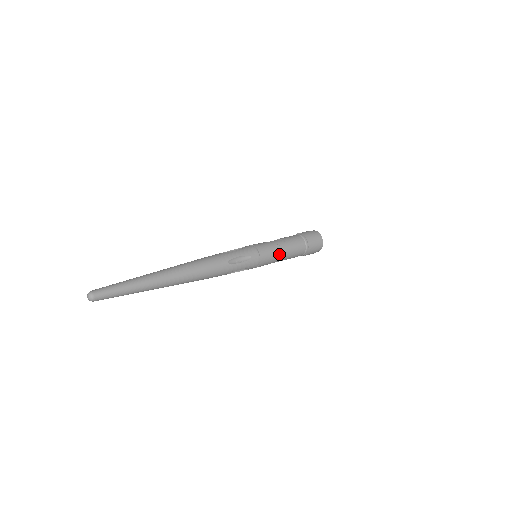
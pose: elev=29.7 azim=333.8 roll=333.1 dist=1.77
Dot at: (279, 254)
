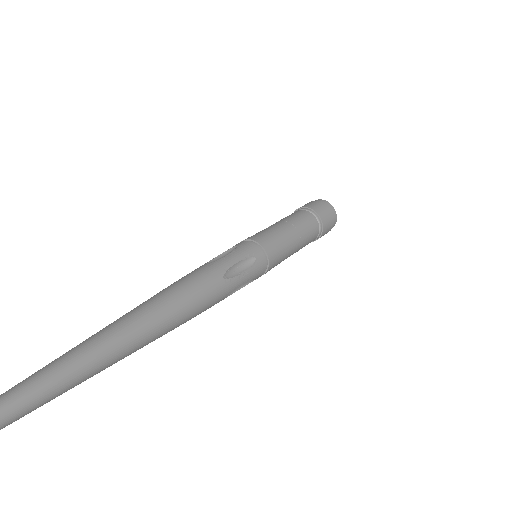
Dot at: (277, 228)
